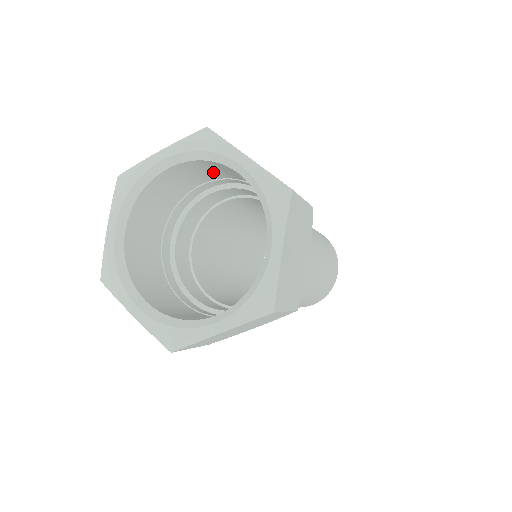
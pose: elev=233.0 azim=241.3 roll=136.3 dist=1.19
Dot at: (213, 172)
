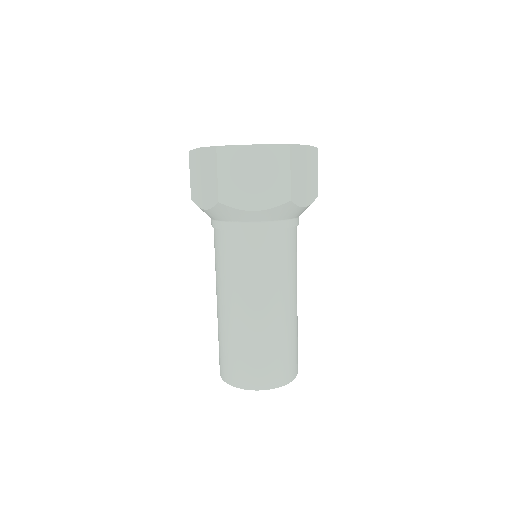
Dot at: occluded
